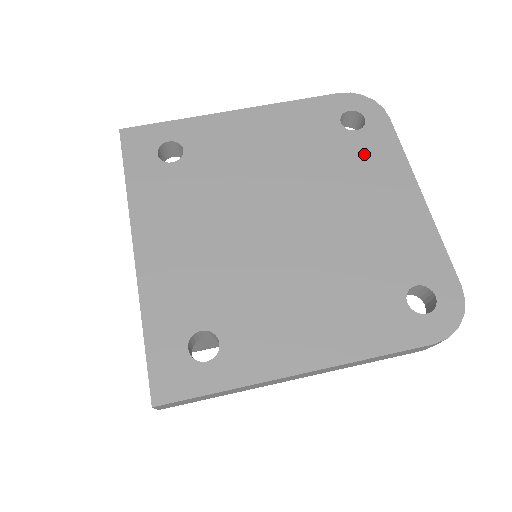
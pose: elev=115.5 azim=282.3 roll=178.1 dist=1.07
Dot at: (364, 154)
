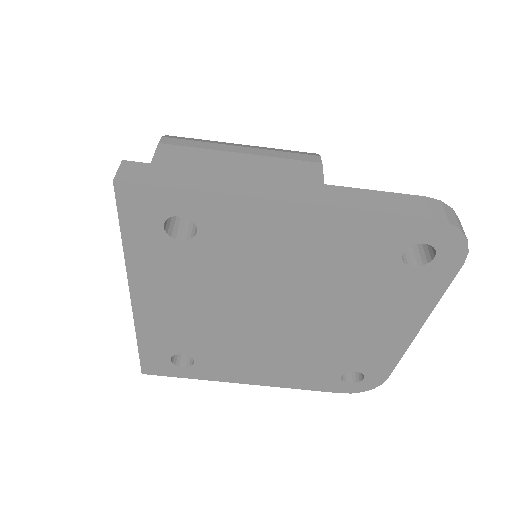
Dot at: (398, 289)
